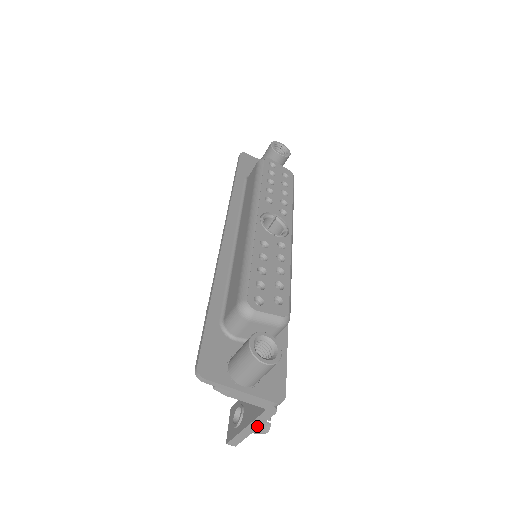
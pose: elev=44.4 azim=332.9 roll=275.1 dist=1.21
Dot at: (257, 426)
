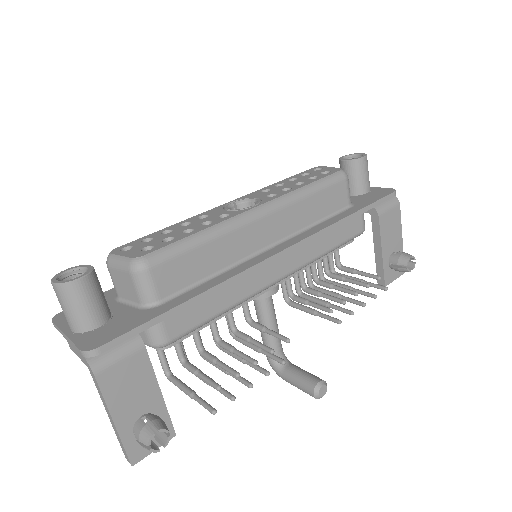
Dot at: (108, 410)
